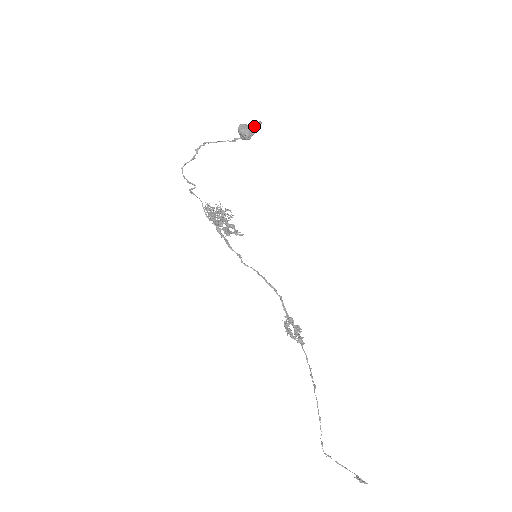
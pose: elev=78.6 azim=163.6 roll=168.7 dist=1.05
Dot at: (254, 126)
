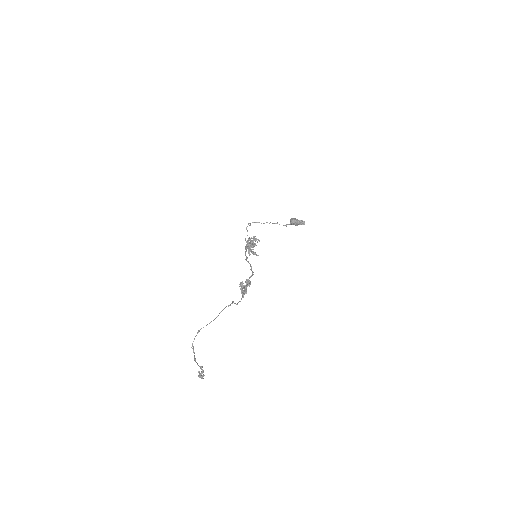
Dot at: (300, 220)
